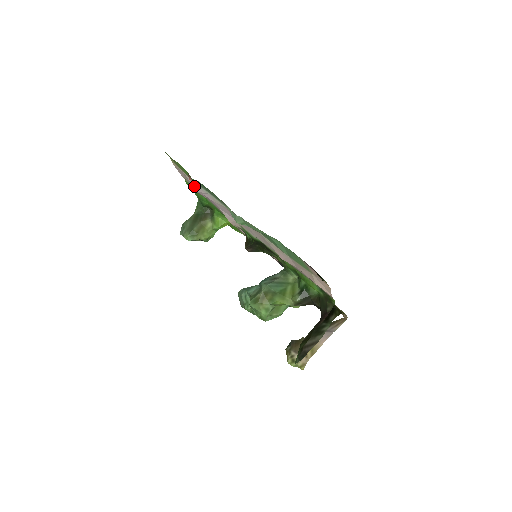
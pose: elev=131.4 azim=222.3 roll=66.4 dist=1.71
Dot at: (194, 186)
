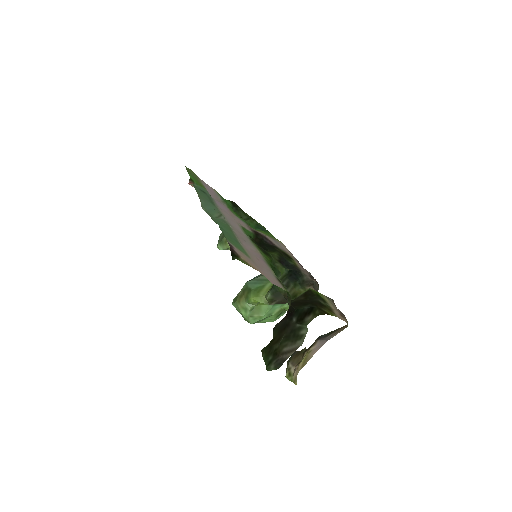
Dot at: (209, 193)
